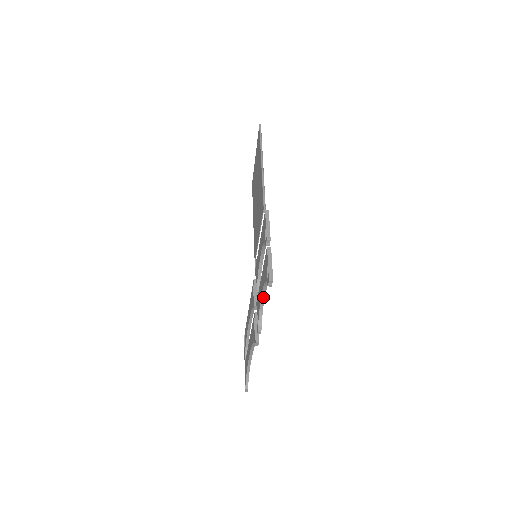
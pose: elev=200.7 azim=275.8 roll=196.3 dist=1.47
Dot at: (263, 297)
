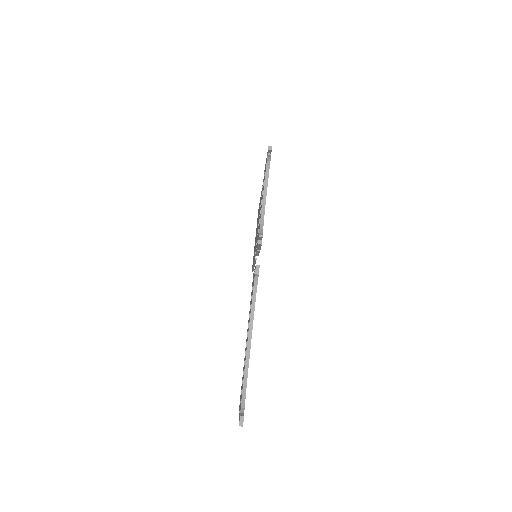
Dot at: (264, 206)
